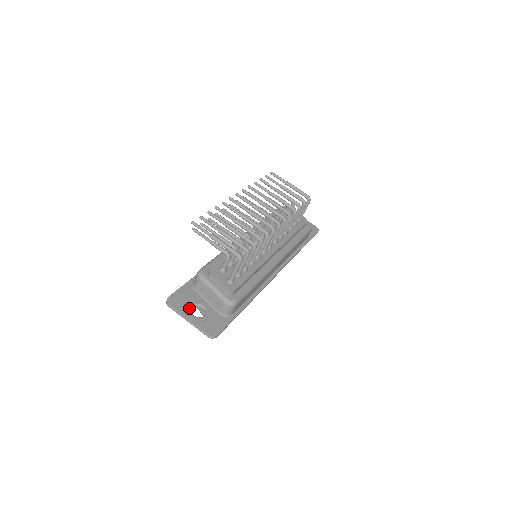
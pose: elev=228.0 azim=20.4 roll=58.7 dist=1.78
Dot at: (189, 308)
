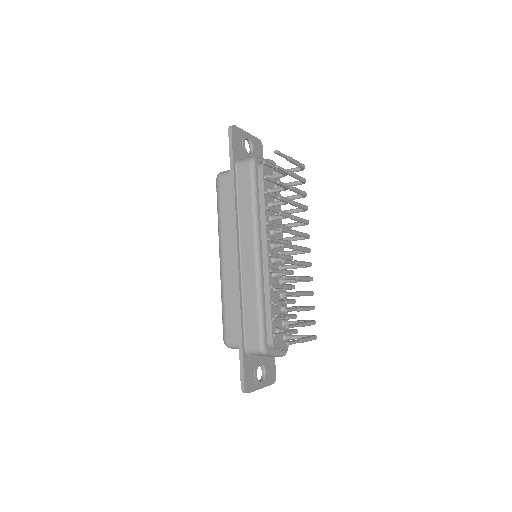
Dot at: occluded
